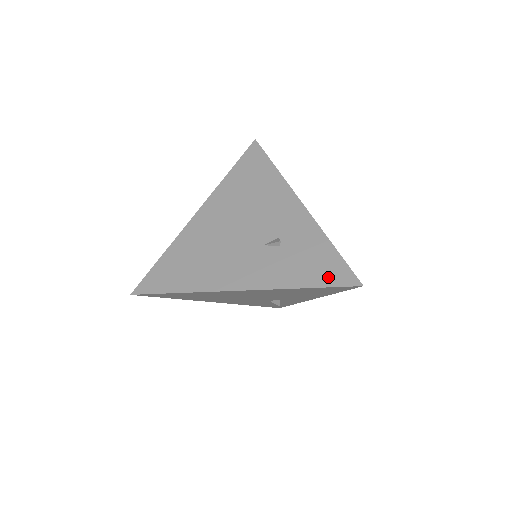
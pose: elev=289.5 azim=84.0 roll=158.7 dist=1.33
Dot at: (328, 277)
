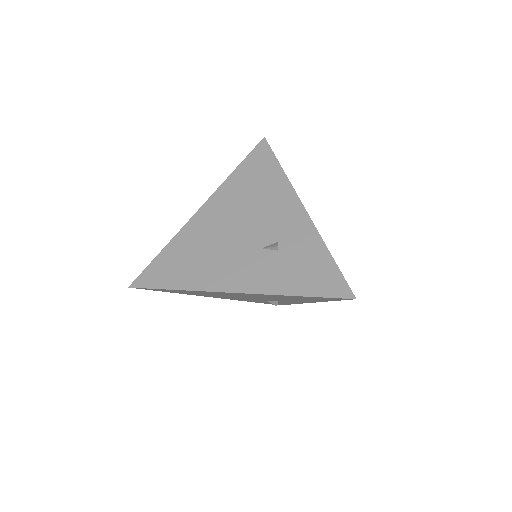
Dot at: (322, 287)
